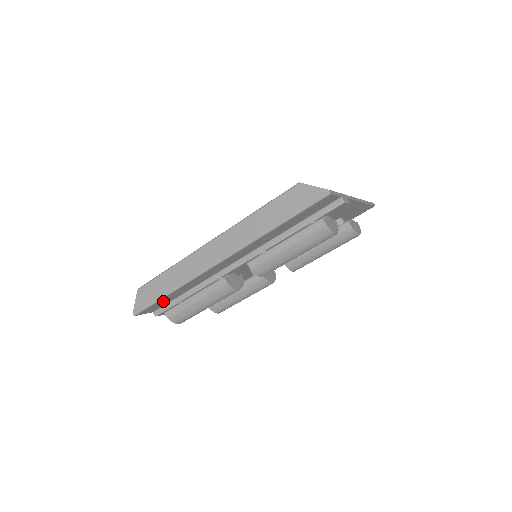
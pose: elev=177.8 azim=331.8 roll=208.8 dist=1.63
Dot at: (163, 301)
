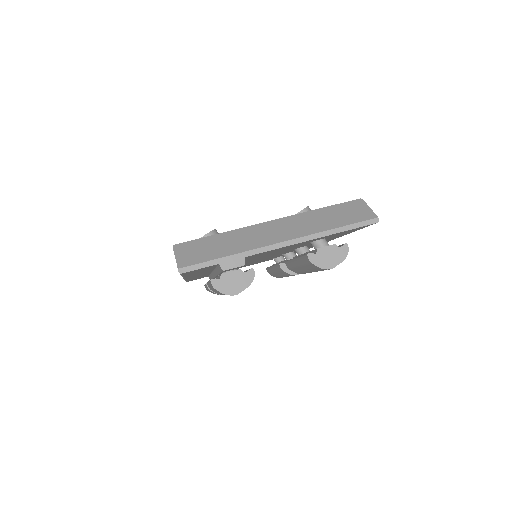
Dot at: occluded
